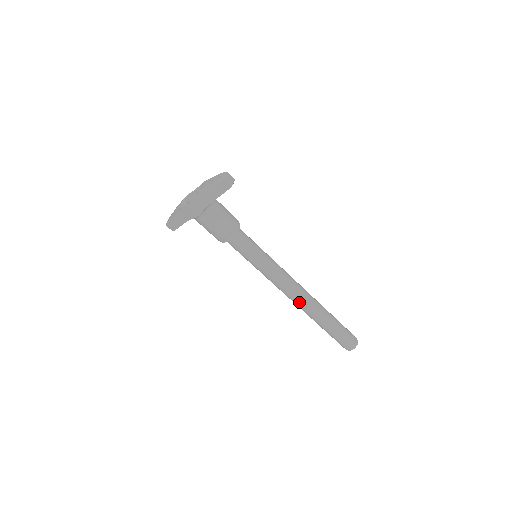
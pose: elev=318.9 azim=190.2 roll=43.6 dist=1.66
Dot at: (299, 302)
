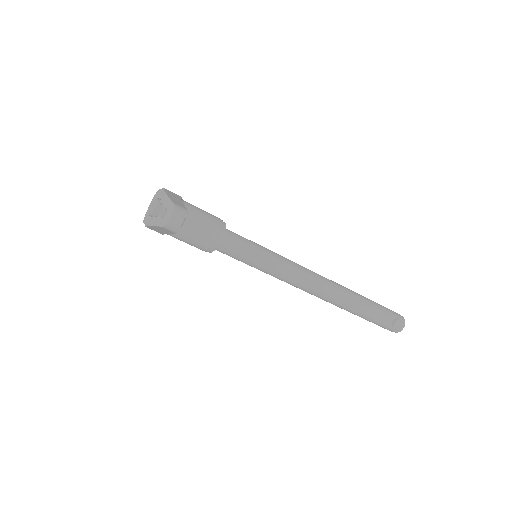
Dot at: (318, 297)
